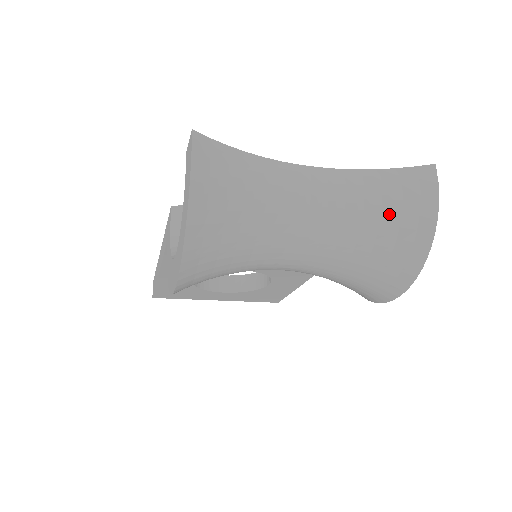
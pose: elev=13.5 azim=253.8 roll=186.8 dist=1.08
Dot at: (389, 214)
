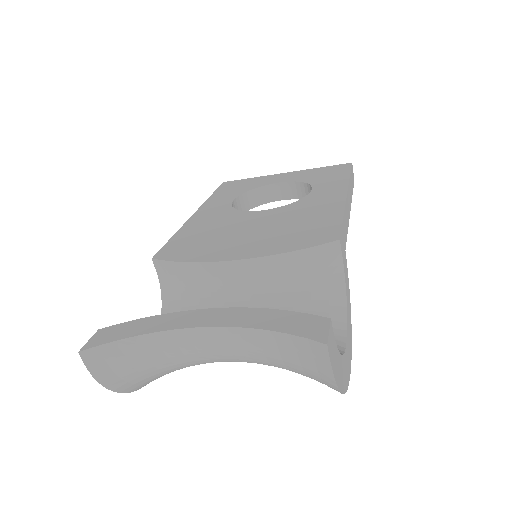
Dot at: (292, 367)
